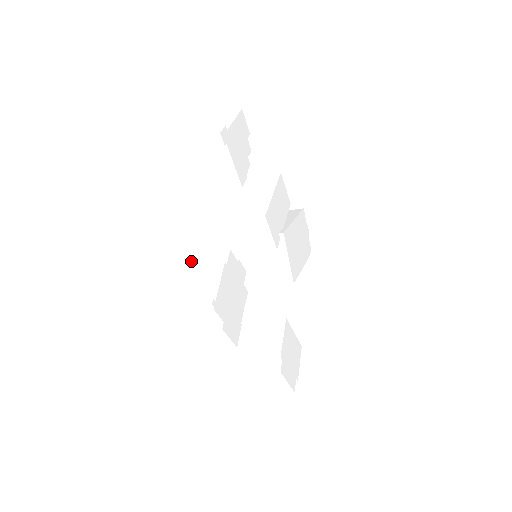
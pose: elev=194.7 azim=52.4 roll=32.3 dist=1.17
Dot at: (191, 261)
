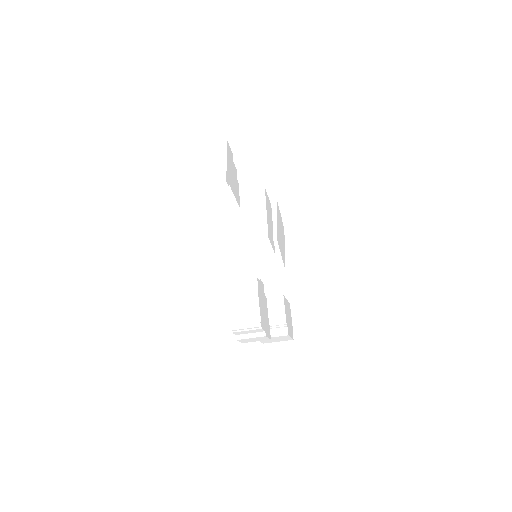
Dot at: (229, 290)
